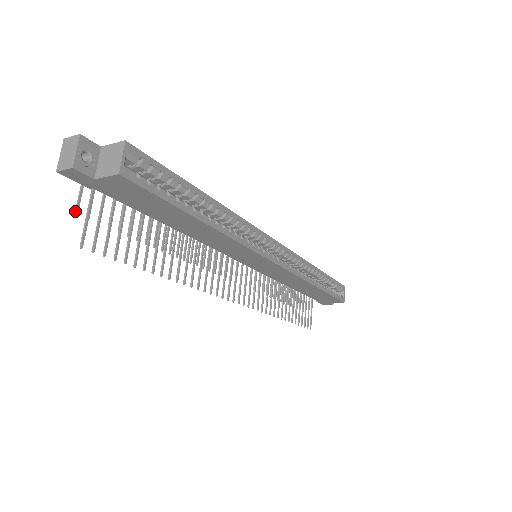
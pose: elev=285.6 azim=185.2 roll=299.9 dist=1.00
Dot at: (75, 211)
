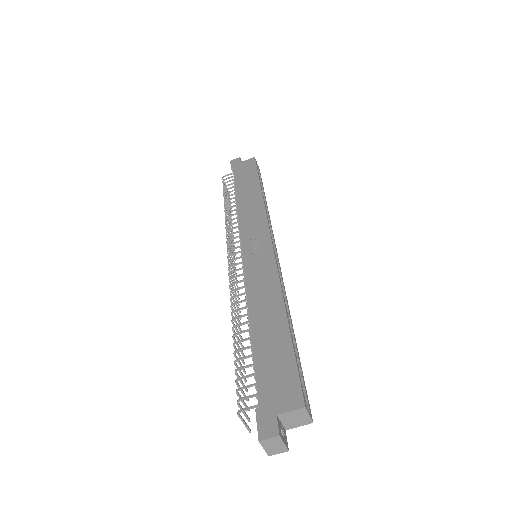
Dot at: (249, 432)
